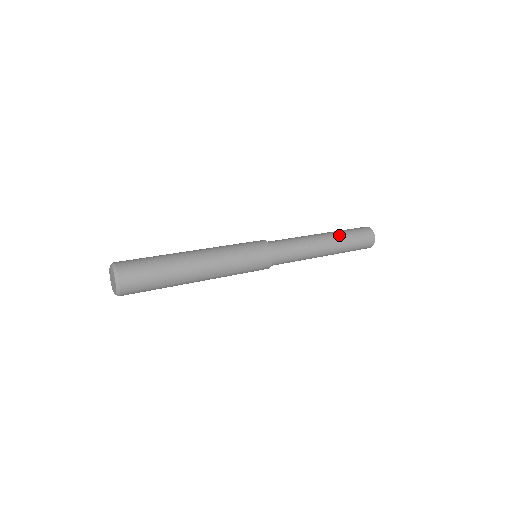
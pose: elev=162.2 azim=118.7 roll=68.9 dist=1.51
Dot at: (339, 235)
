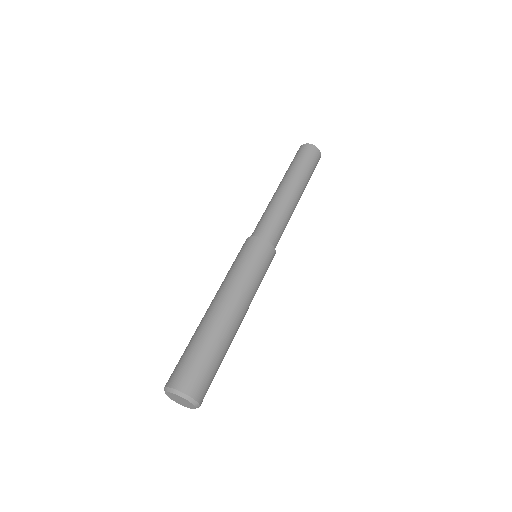
Dot at: (304, 179)
